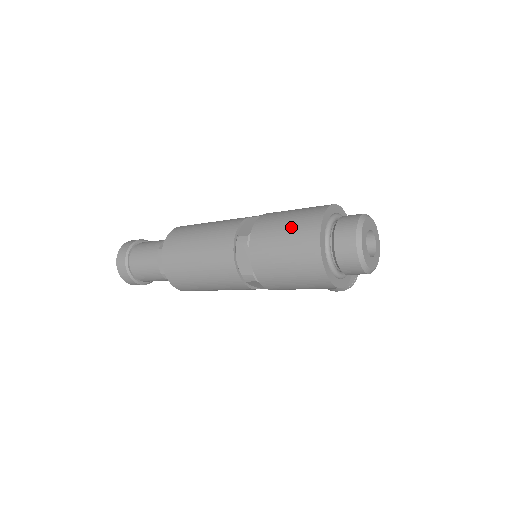
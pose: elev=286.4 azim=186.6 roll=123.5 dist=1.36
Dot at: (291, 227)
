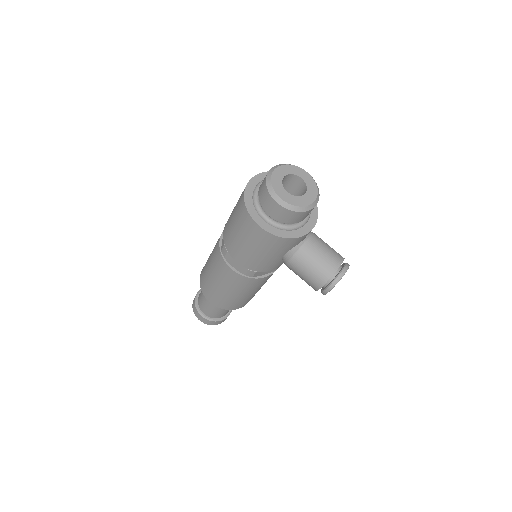
Dot at: occluded
